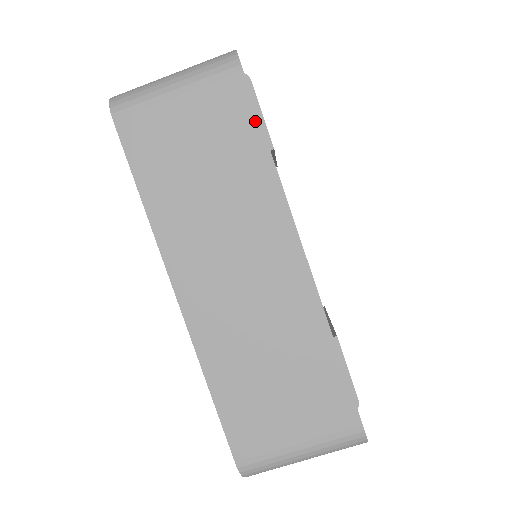
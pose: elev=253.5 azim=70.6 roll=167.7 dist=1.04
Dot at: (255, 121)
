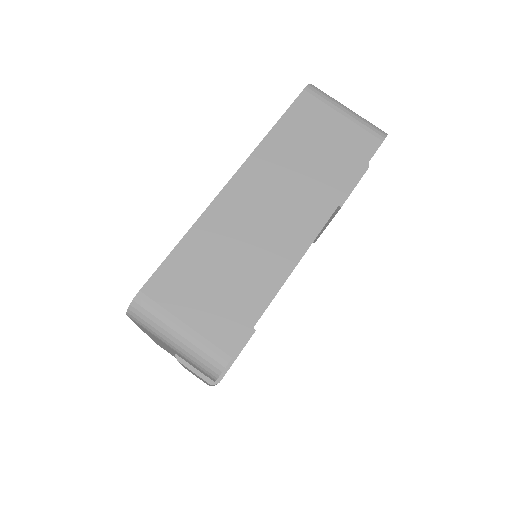
Dot at: (364, 164)
